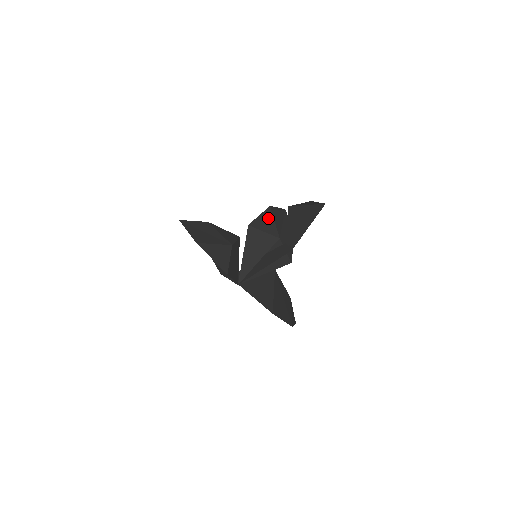
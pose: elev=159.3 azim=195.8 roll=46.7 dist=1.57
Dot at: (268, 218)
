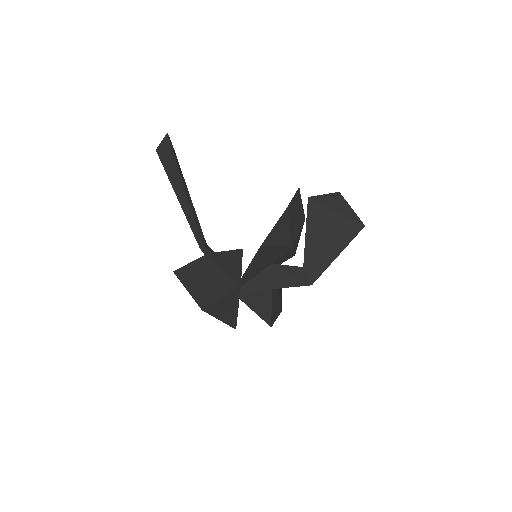
Dot at: (283, 226)
